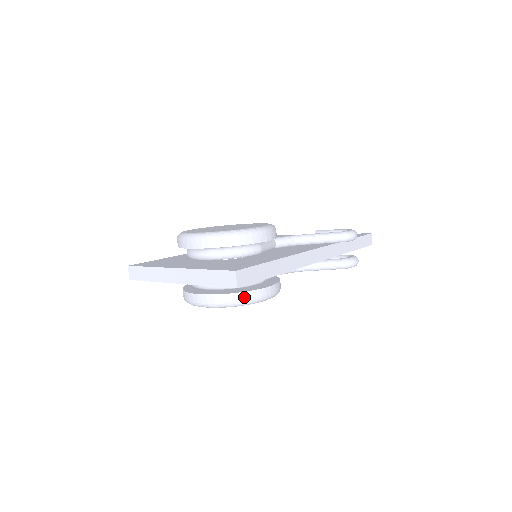
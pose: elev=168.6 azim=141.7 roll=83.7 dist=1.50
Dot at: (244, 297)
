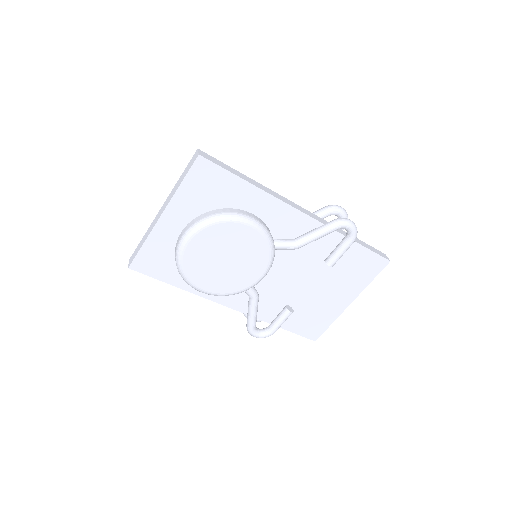
Dot at: (223, 211)
